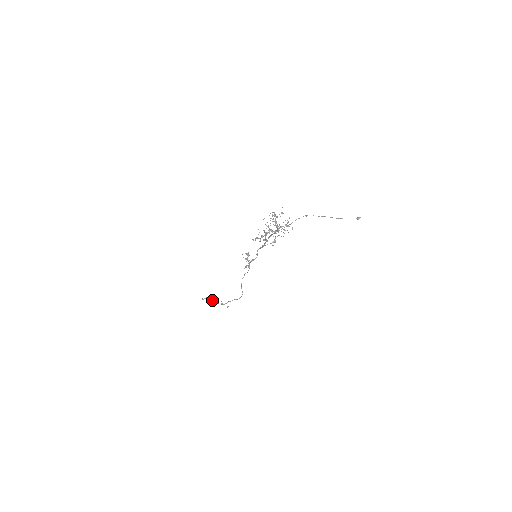
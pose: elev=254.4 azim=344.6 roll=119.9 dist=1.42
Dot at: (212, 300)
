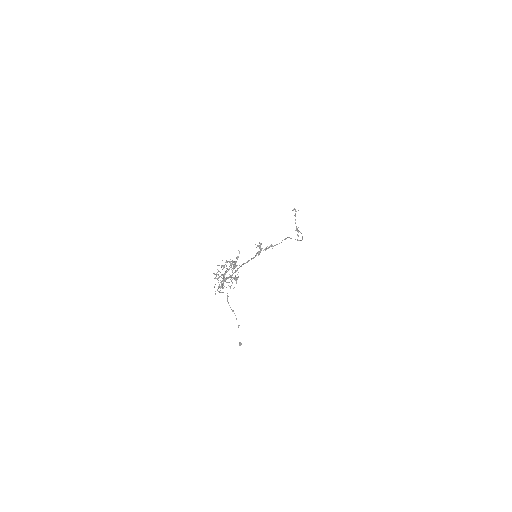
Dot at: occluded
